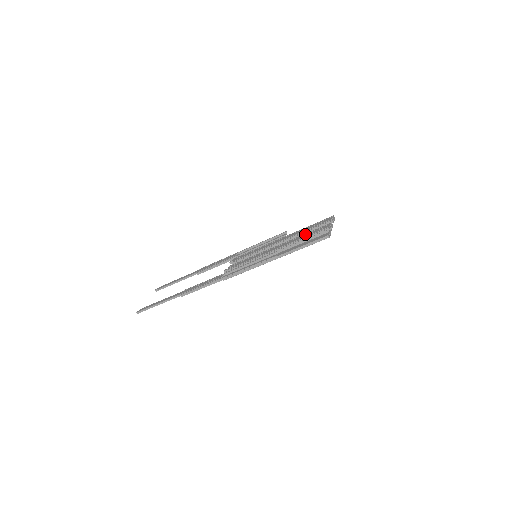
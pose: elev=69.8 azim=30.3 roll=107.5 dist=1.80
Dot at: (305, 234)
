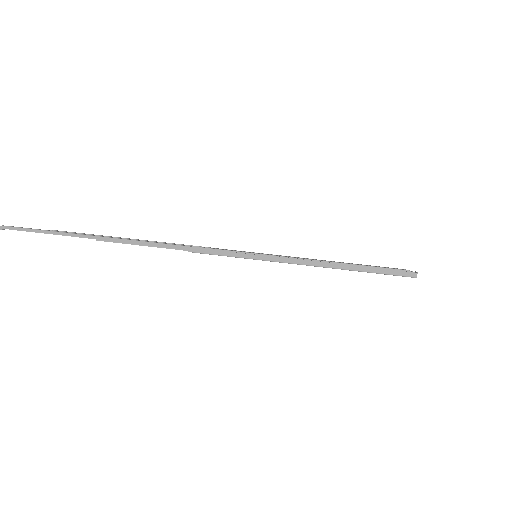
Dot at: (358, 264)
